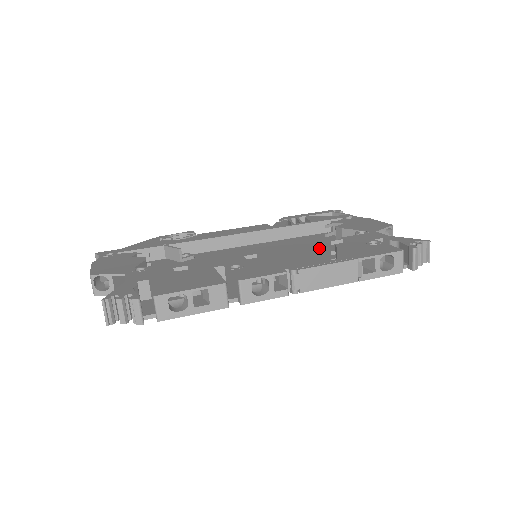
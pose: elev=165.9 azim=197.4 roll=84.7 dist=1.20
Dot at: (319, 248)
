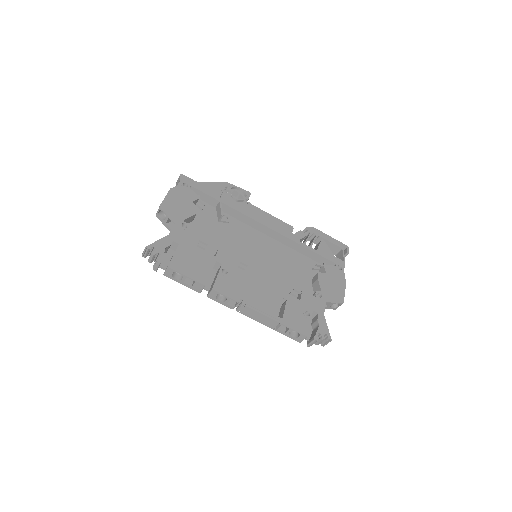
Dot at: (293, 279)
